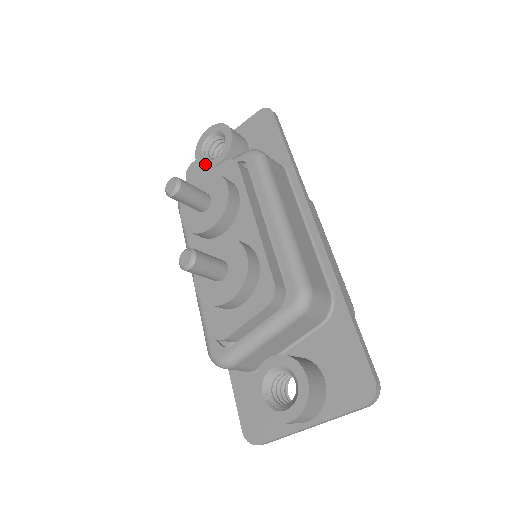
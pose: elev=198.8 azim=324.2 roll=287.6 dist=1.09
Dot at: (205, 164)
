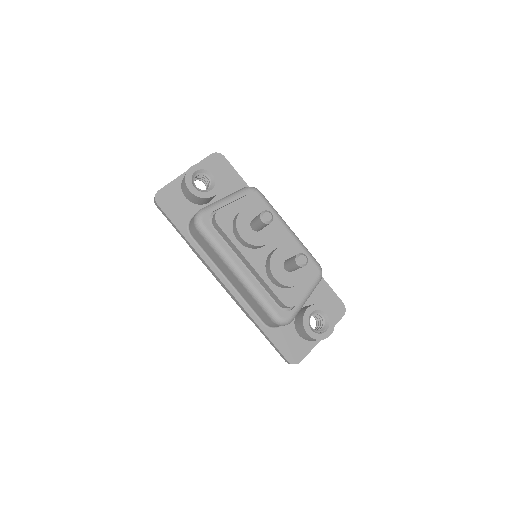
Dot at: (202, 195)
